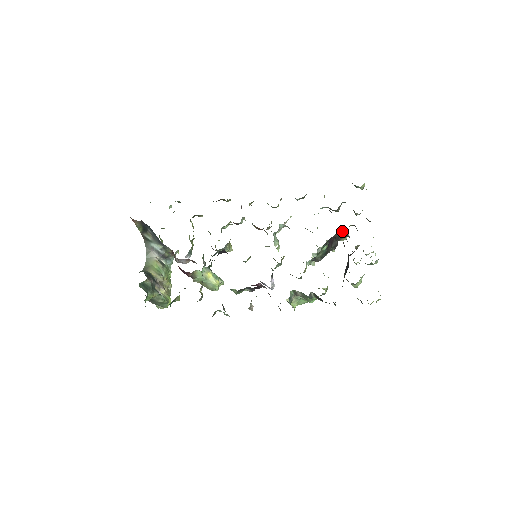
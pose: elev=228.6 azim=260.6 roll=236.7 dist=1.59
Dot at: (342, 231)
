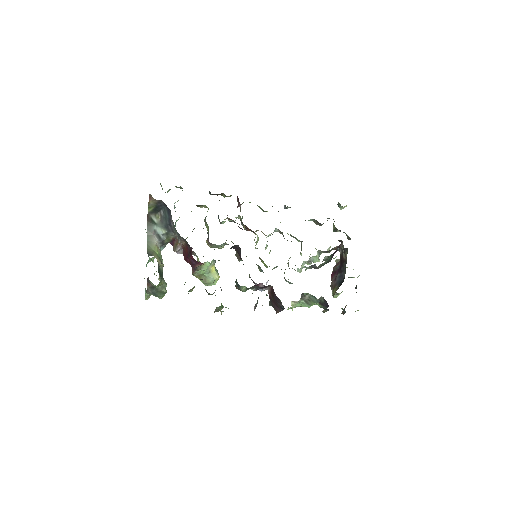
Dot at: (342, 244)
